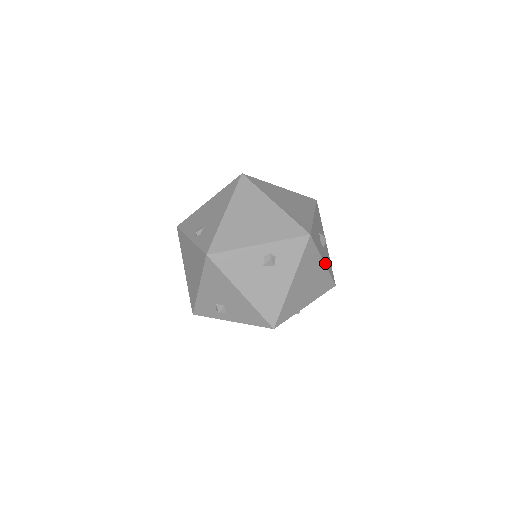
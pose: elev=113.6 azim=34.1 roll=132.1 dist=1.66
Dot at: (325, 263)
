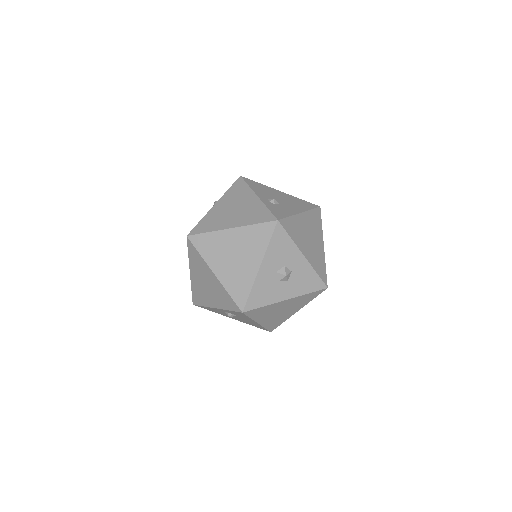
Dot at: (291, 296)
